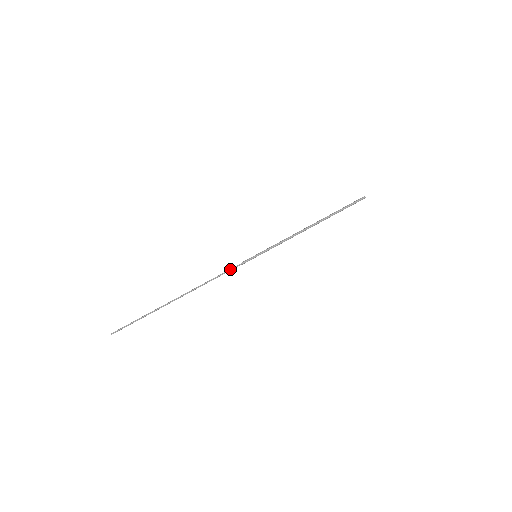
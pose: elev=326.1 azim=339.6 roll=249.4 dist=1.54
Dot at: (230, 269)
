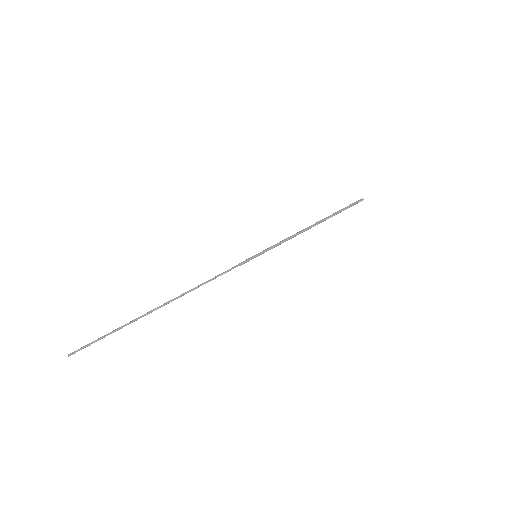
Dot at: (227, 270)
